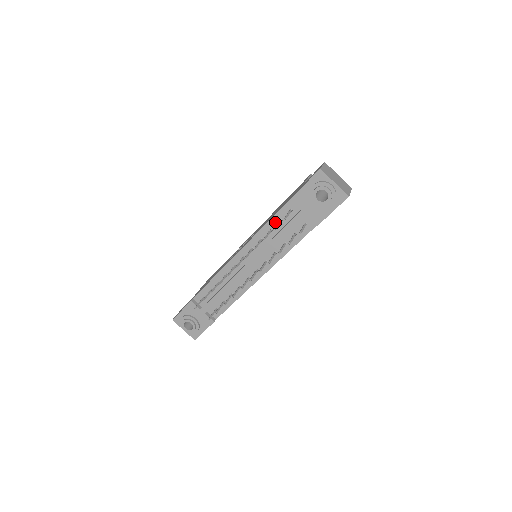
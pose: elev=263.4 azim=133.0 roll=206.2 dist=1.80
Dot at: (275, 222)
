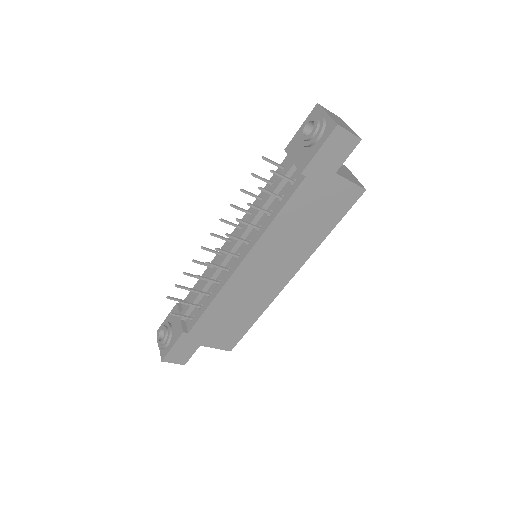
Dot at: (269, 187)
